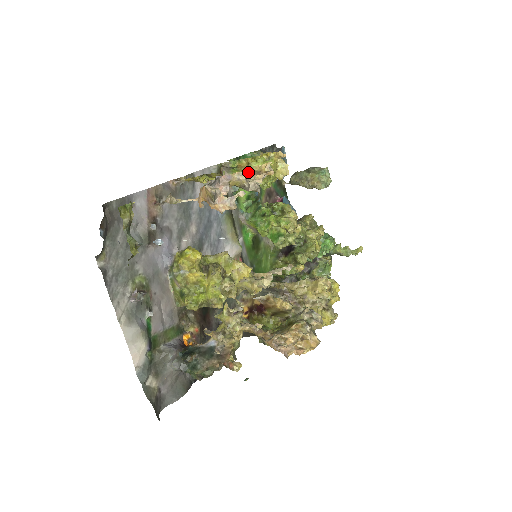
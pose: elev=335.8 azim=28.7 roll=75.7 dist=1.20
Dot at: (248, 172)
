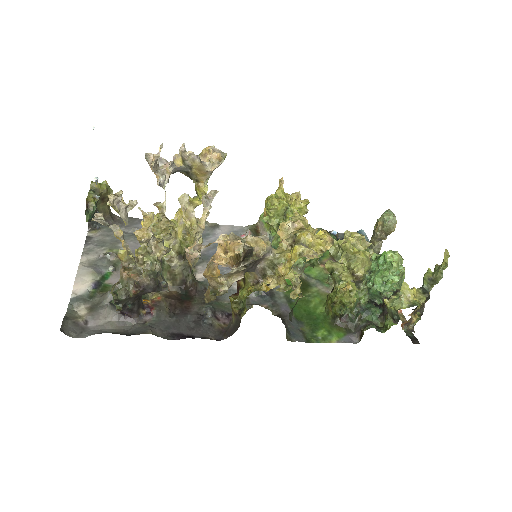
Dot at: occluded
